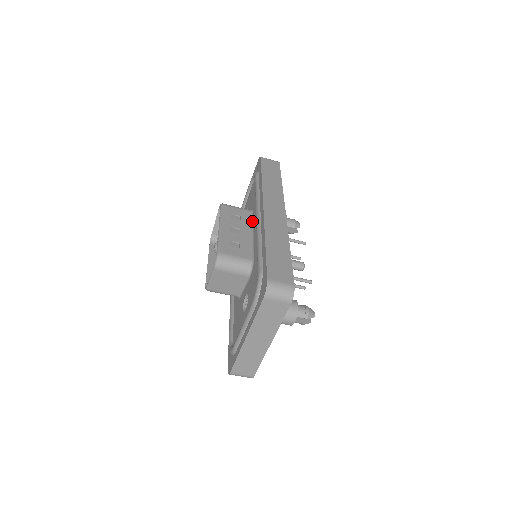
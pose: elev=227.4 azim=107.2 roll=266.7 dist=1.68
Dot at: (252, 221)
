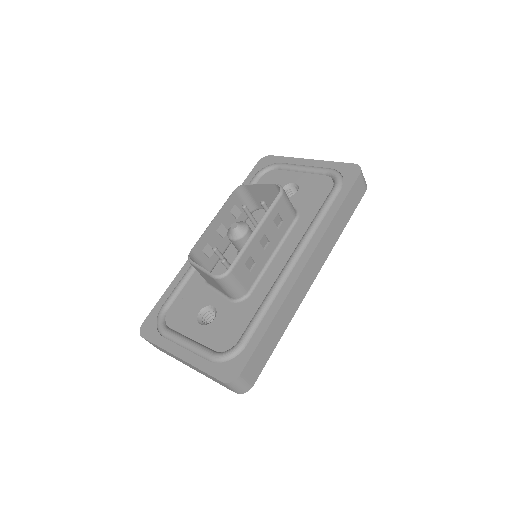
Dot at: (286, 236)
